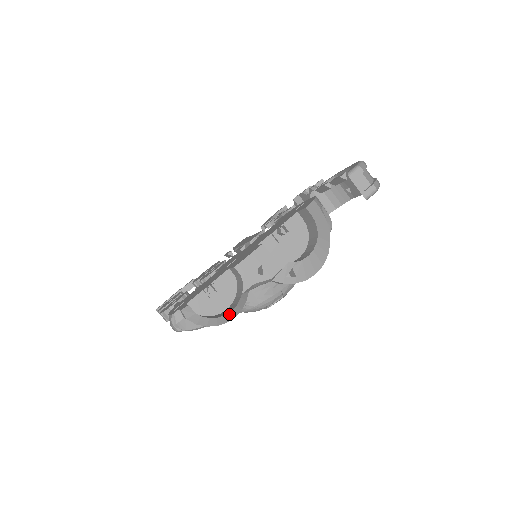
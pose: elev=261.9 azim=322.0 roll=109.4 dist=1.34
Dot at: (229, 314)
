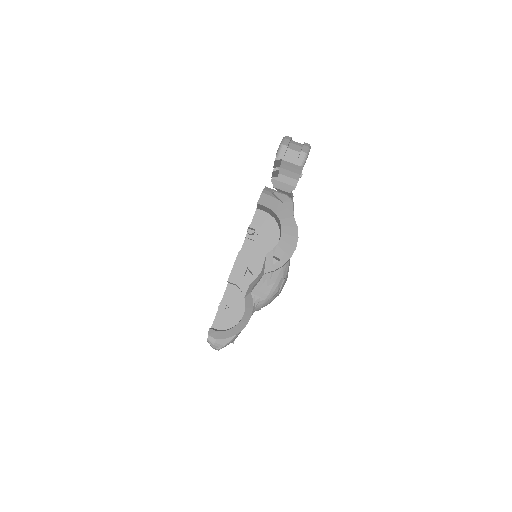
Dot at: (244, 318)
